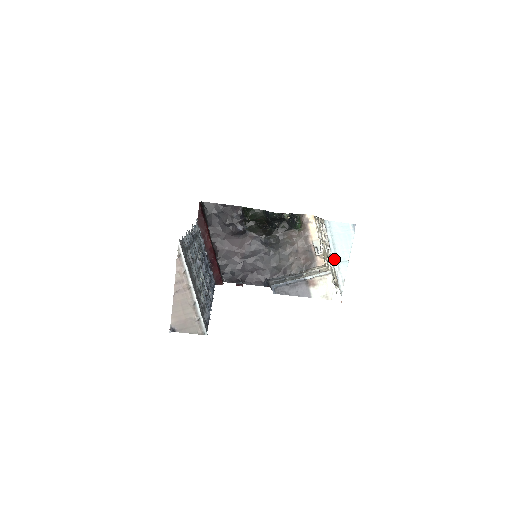
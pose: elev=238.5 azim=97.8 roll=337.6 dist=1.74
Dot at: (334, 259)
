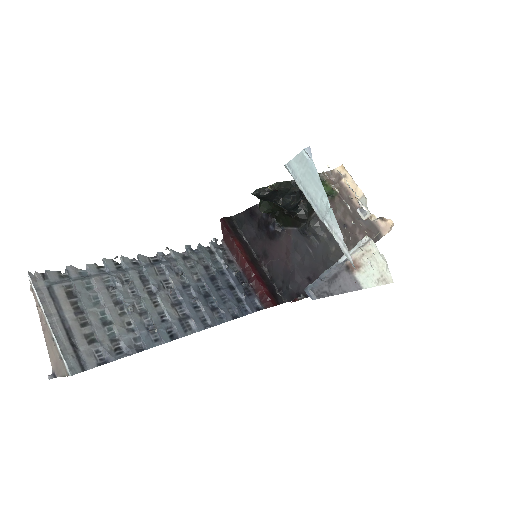
Dot at: (320, 216)
